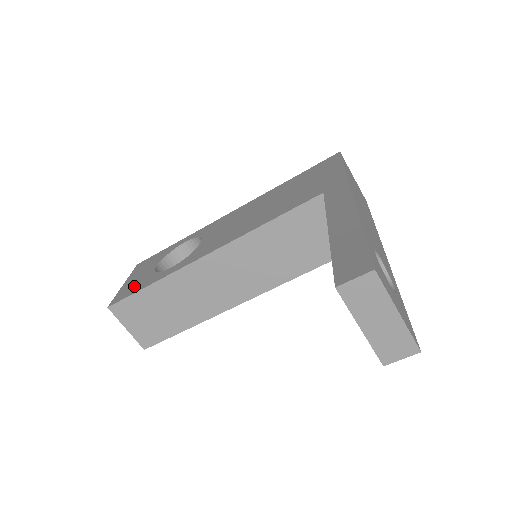
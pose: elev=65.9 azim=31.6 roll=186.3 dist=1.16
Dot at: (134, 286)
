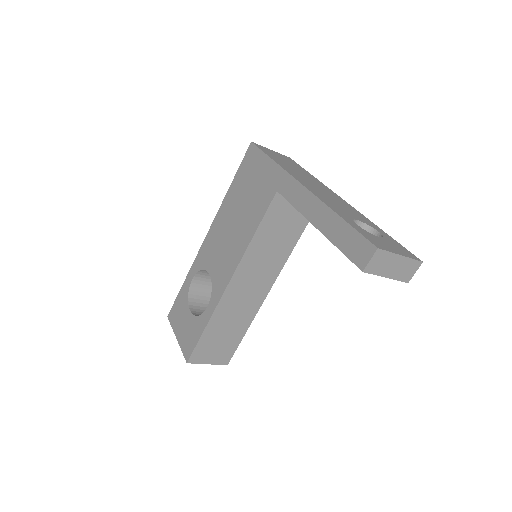
Dot at: (190, 336)
